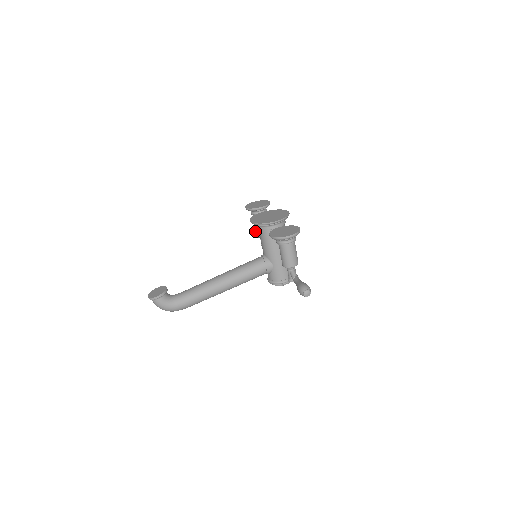
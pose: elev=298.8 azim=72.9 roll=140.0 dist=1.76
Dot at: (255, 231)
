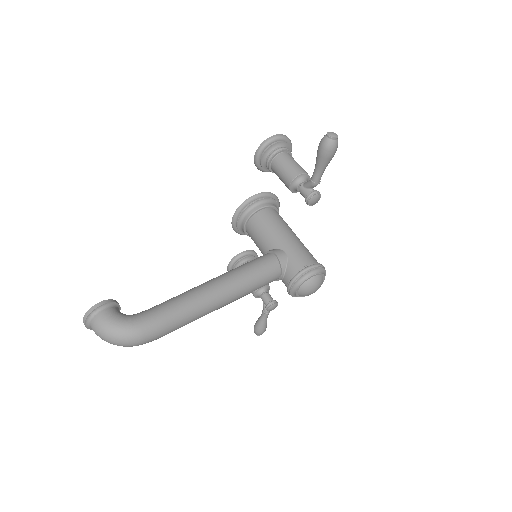
Dot at: occluded
